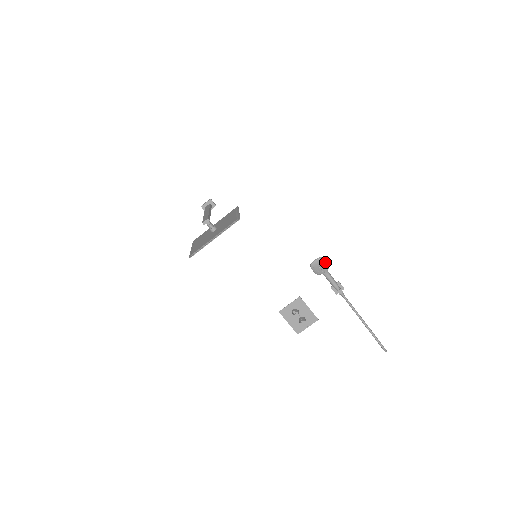
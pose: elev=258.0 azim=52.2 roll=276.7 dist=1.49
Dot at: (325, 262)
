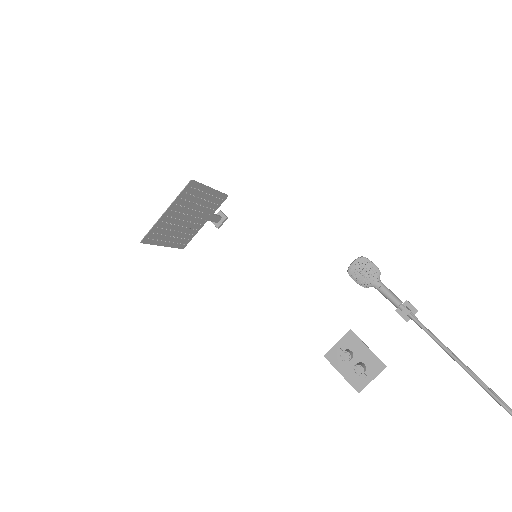
Dot at: (370, 265)
